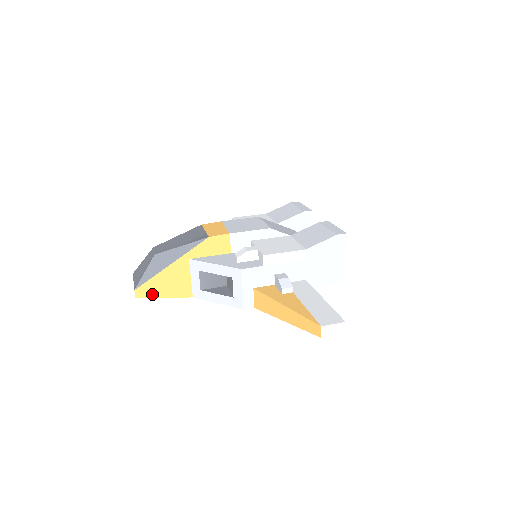
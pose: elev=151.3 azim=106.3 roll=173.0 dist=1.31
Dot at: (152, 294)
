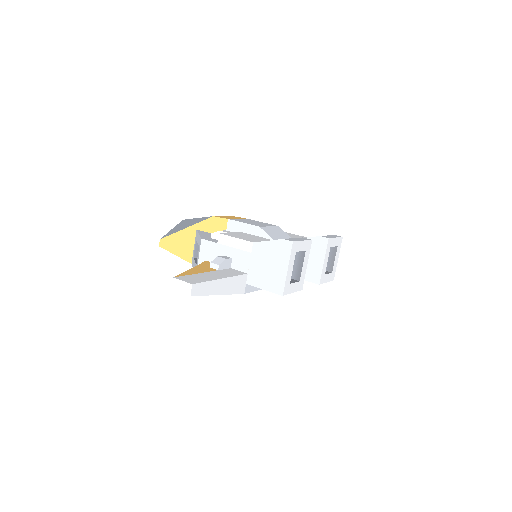
Dot at: (169, 248)
